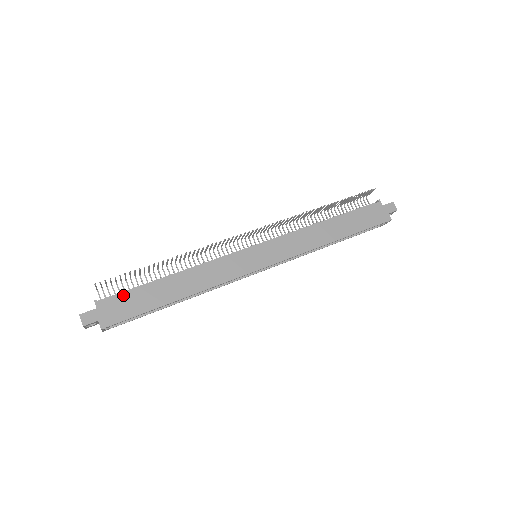
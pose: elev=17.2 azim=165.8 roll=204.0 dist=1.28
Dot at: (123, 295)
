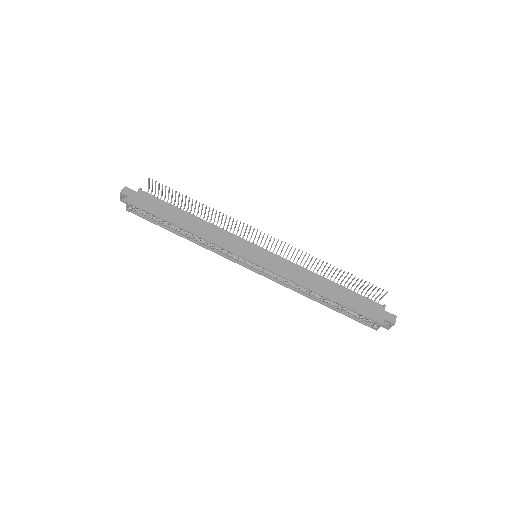
Dot at: (157, 199)
